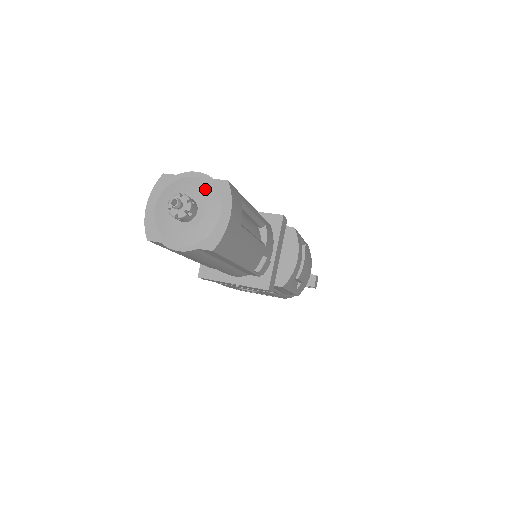
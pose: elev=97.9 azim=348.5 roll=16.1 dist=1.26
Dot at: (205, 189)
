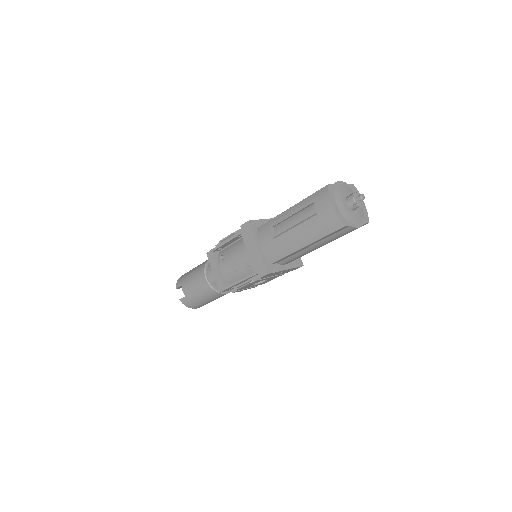
Dot at: (349, 190)
